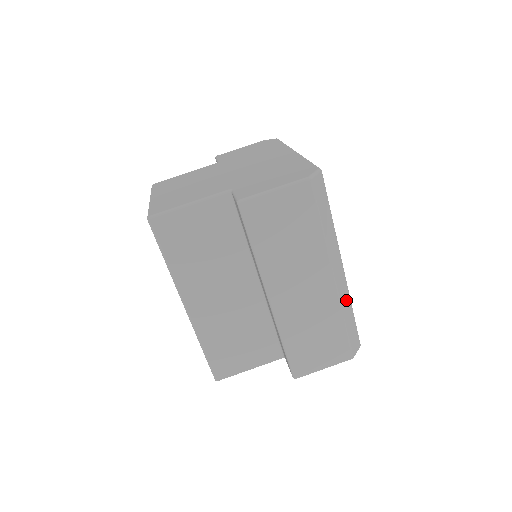
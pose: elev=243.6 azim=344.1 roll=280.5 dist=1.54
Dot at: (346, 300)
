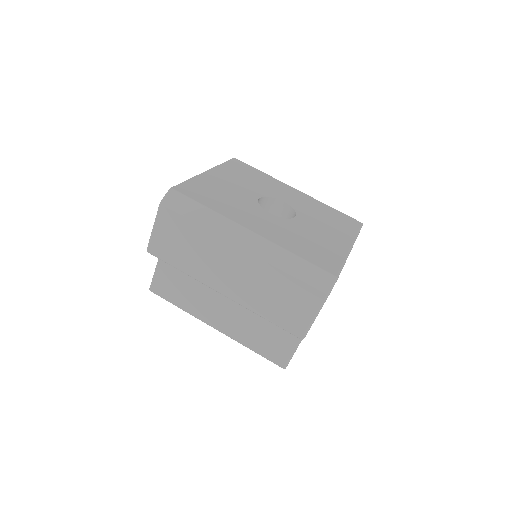
Dot at: (276, 253)
